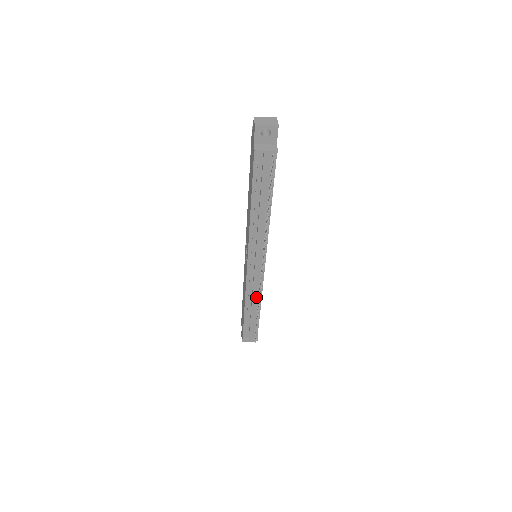
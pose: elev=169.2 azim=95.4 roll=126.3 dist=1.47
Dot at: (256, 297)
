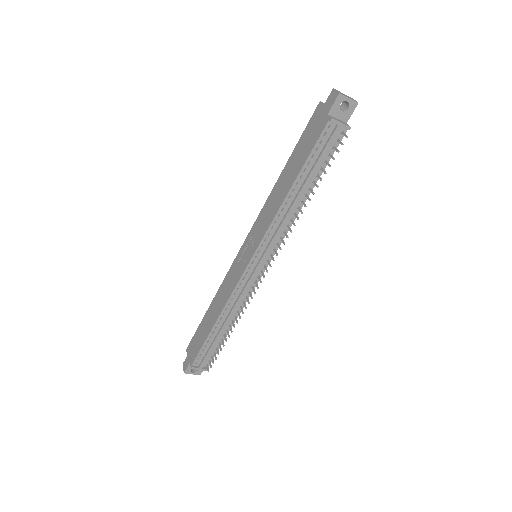
Dot at: (236, 308)
